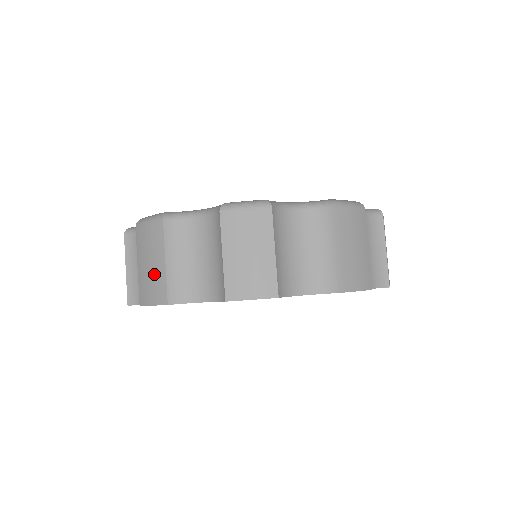
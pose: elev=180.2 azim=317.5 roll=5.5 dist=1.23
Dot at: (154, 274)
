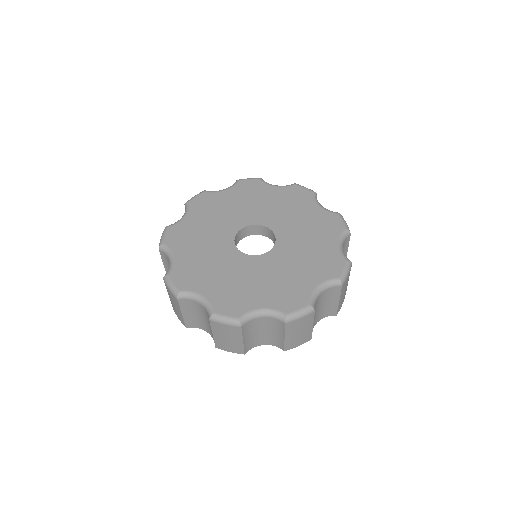
Dot at: occluded
